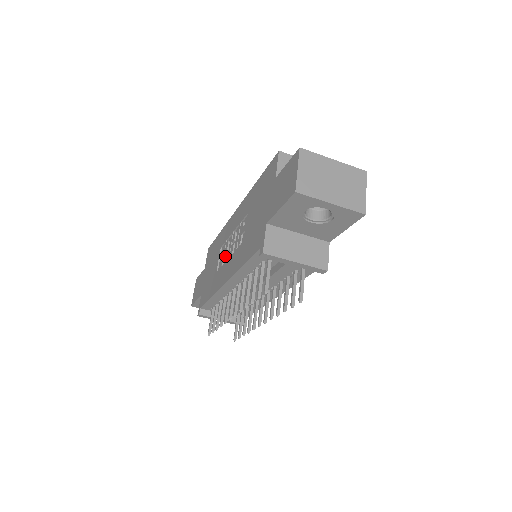
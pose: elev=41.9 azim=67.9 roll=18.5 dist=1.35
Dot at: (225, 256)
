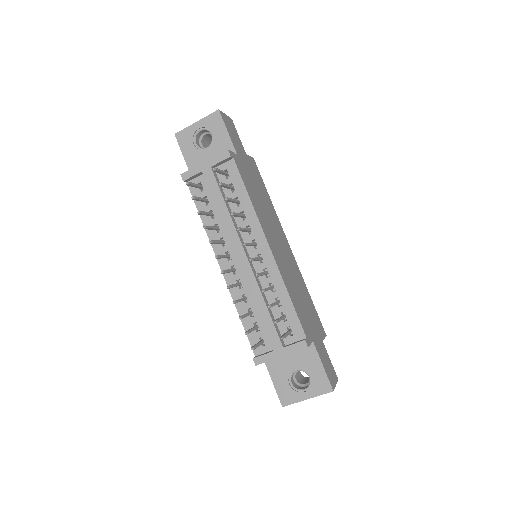
Dot at: occluded
